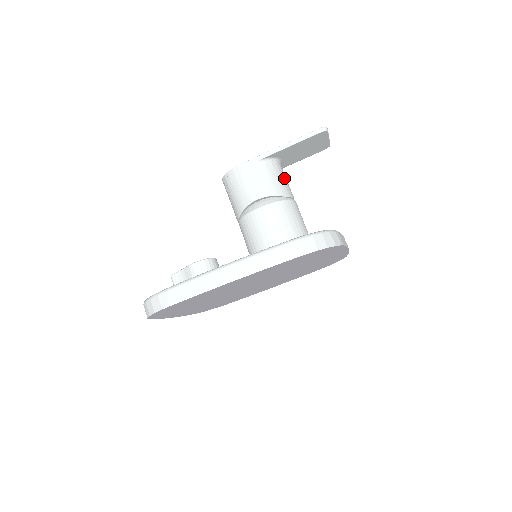
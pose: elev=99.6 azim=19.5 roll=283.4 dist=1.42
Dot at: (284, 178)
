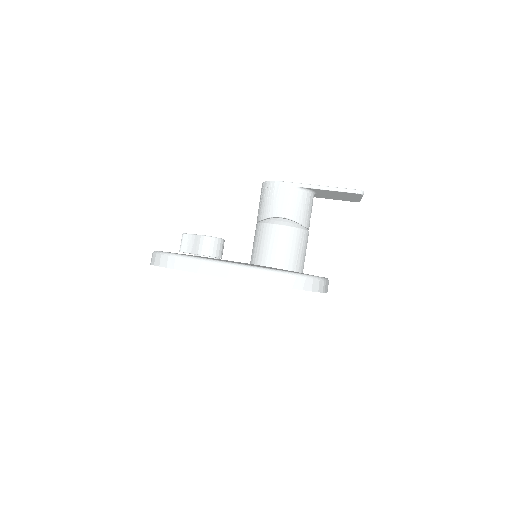
Dot at: (310, 210)
